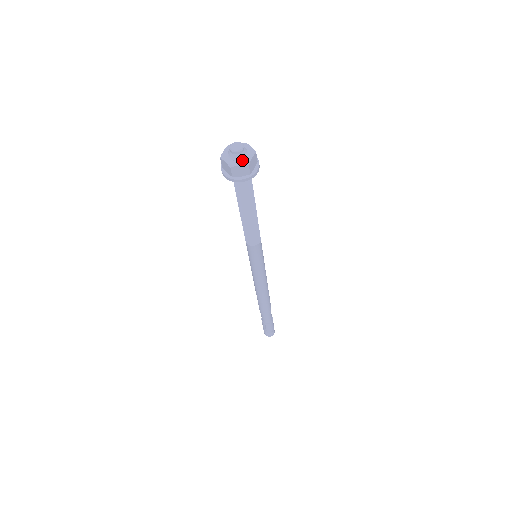
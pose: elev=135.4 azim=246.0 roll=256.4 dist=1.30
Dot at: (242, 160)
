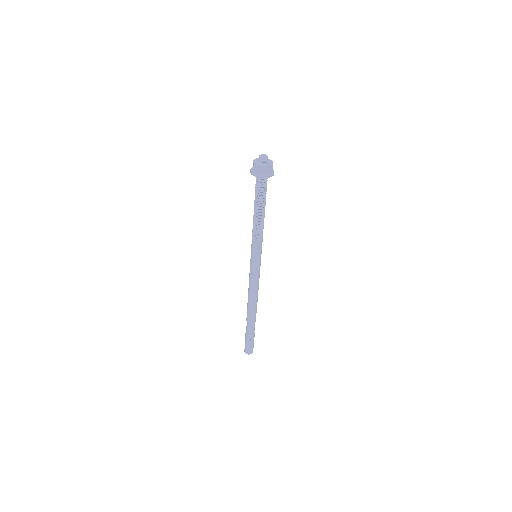
Dot at: (268, 163)
